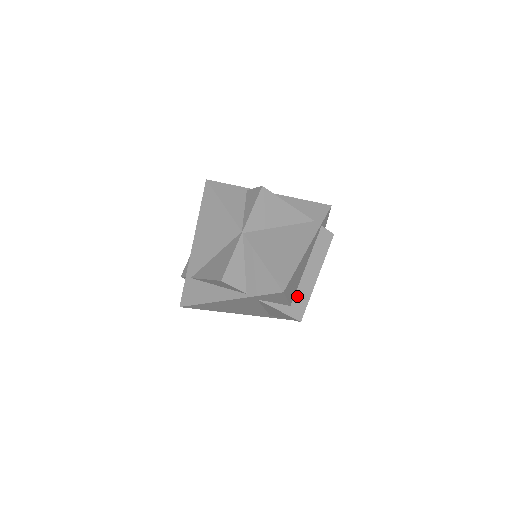
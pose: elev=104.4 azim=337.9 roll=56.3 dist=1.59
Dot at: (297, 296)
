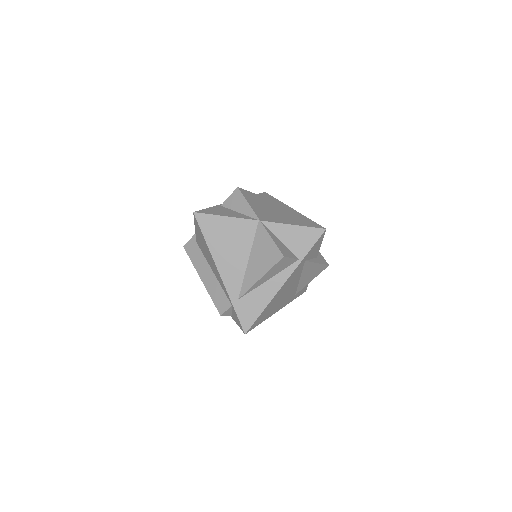
Dot at: occluded
